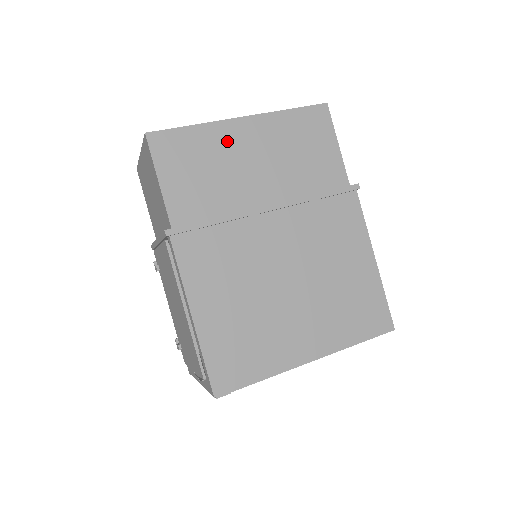
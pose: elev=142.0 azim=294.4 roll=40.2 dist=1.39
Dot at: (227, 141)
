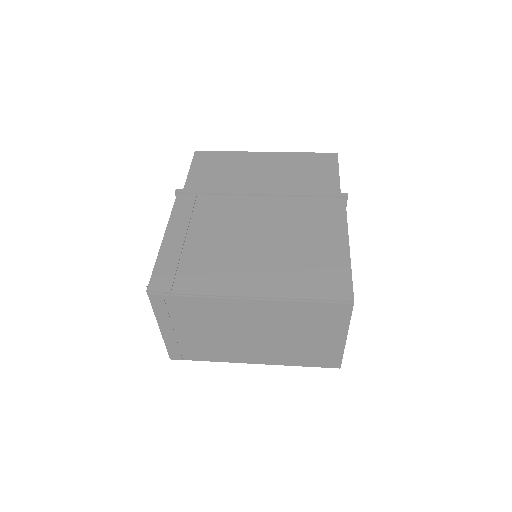
Dot at: (248, 161)
